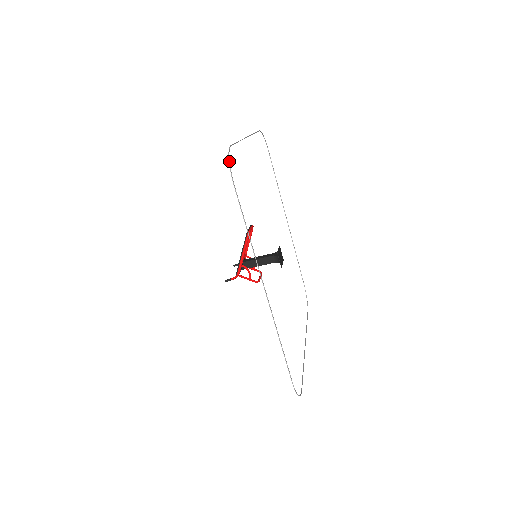
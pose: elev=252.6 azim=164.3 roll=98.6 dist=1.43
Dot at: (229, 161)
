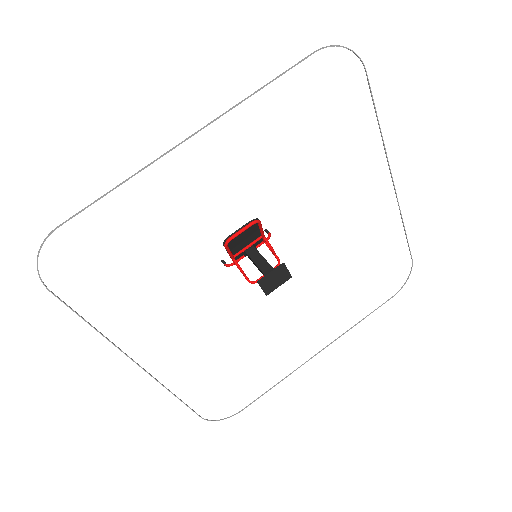
Dot at: occluded
